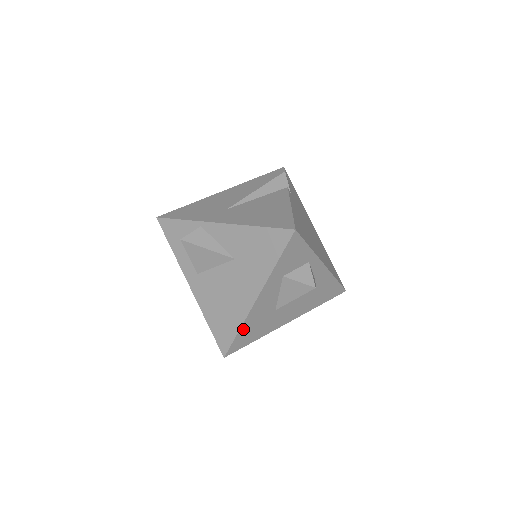
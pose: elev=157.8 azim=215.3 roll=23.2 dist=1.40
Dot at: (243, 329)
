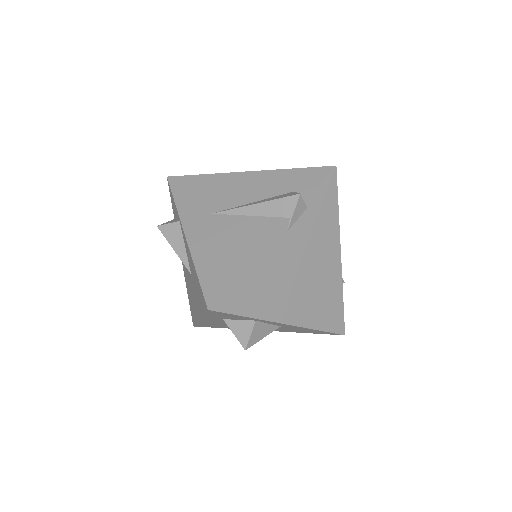
Dot at: (201, 323)
